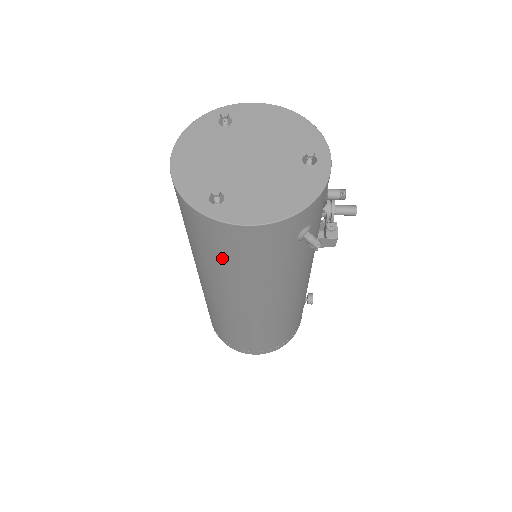
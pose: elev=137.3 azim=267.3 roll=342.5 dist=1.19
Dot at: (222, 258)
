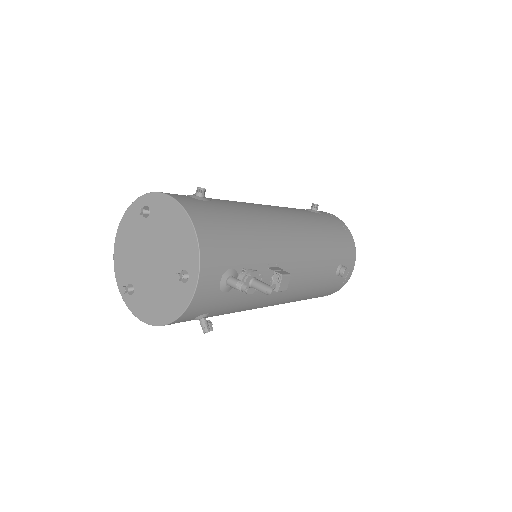
Dot at: occluded
